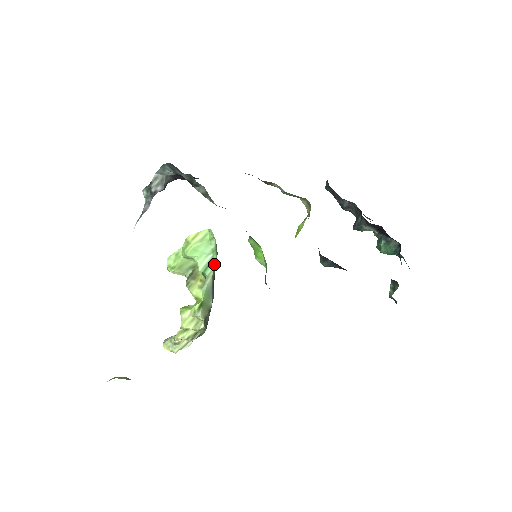
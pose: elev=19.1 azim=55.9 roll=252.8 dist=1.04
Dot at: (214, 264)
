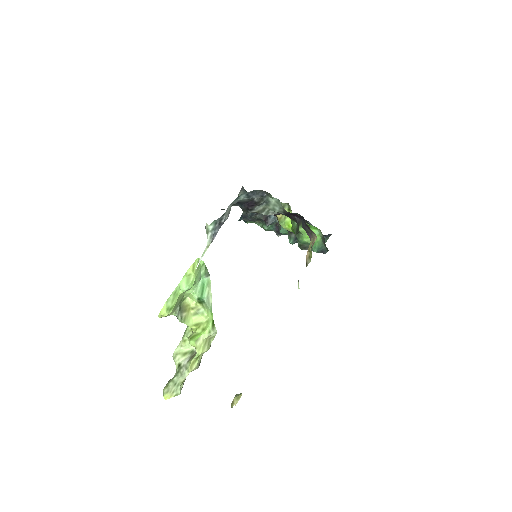
Dot at: (208, 285)
